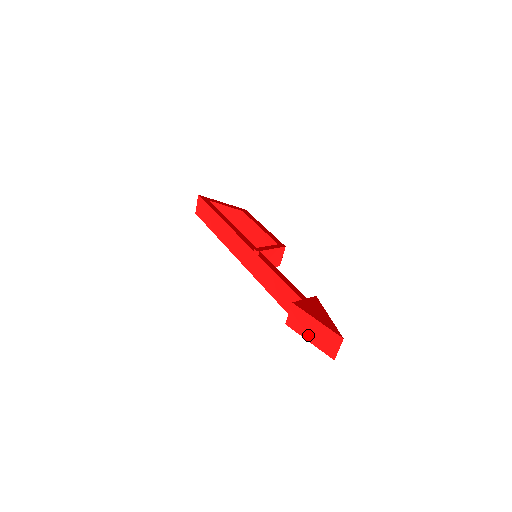
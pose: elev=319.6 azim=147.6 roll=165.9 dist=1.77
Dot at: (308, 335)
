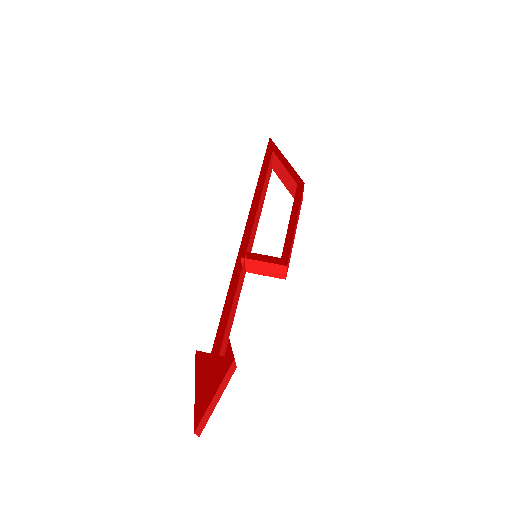
Dot at: (199, 391)
